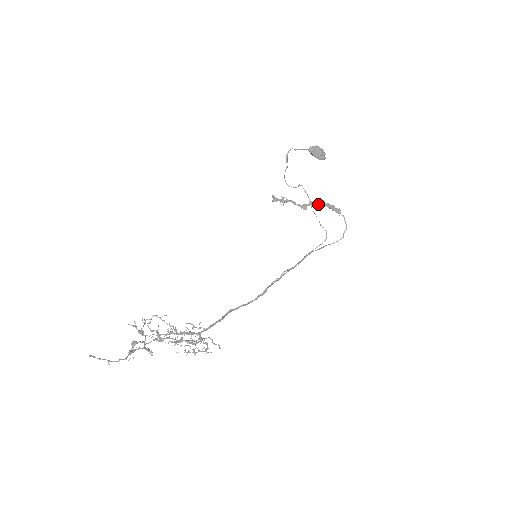
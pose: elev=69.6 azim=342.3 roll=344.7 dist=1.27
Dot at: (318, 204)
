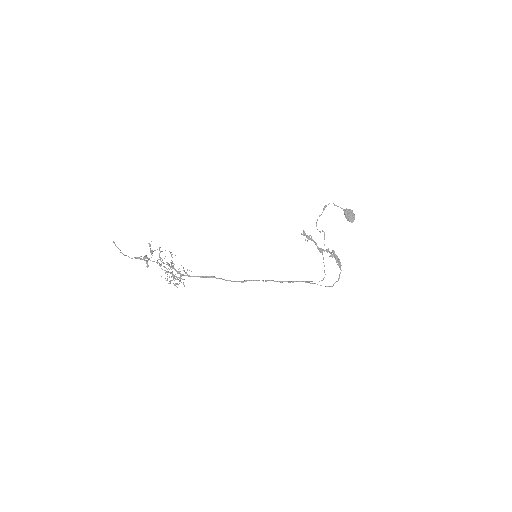
Dot at: (331, 253)
